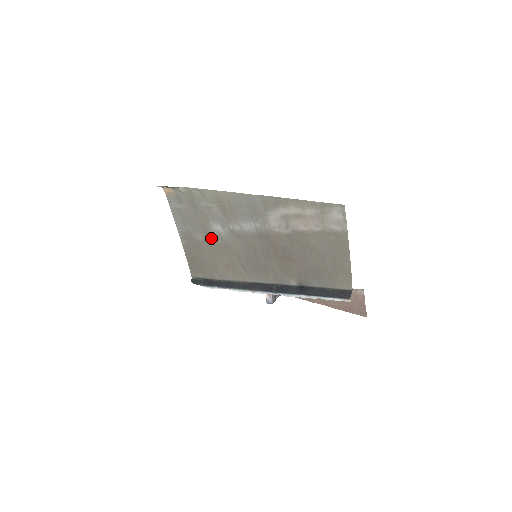
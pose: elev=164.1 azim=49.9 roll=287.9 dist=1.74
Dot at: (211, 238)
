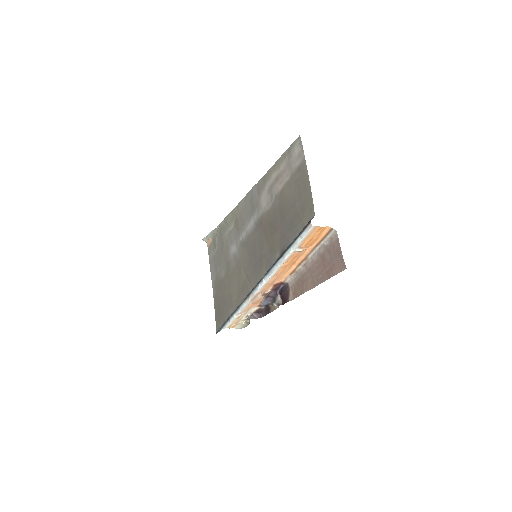
Dot at: (230, 266)
